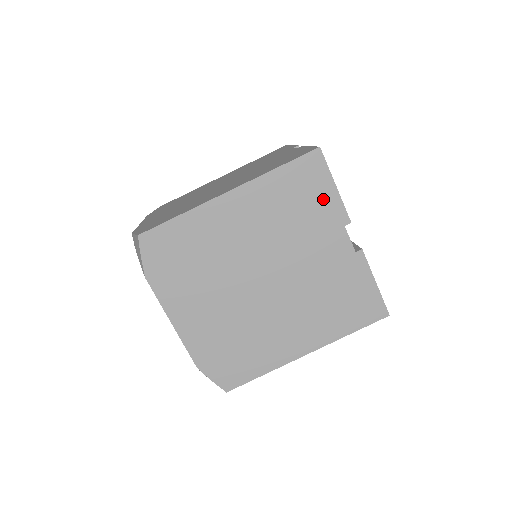
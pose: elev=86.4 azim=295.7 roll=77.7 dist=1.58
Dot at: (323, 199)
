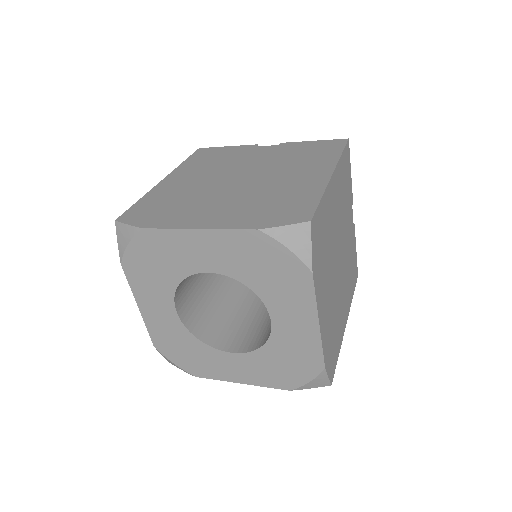
Dot at: (227, 151)
